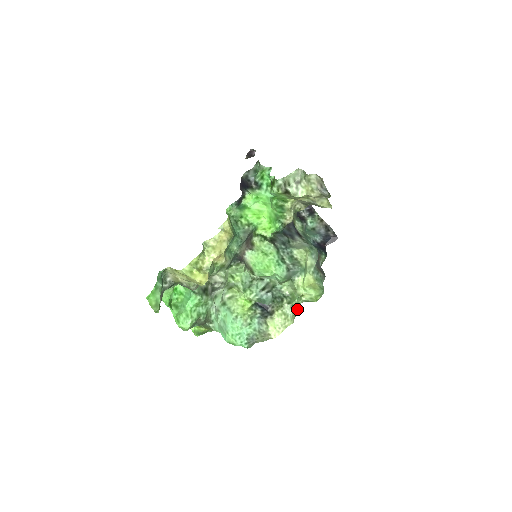
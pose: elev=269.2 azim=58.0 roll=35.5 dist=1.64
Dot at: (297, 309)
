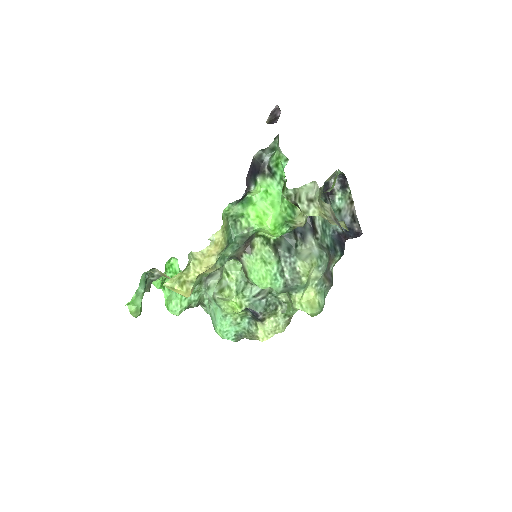
Dot at: (292, 316)
